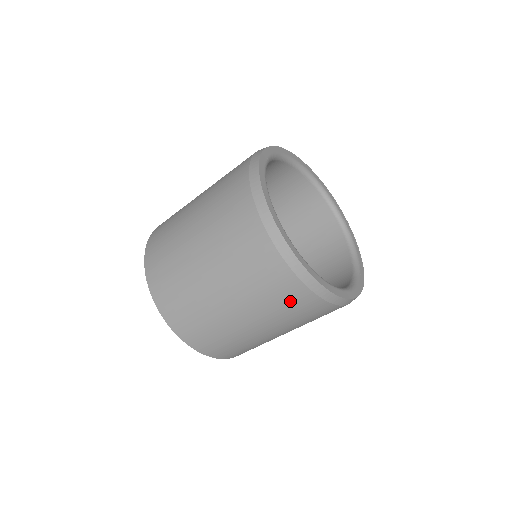
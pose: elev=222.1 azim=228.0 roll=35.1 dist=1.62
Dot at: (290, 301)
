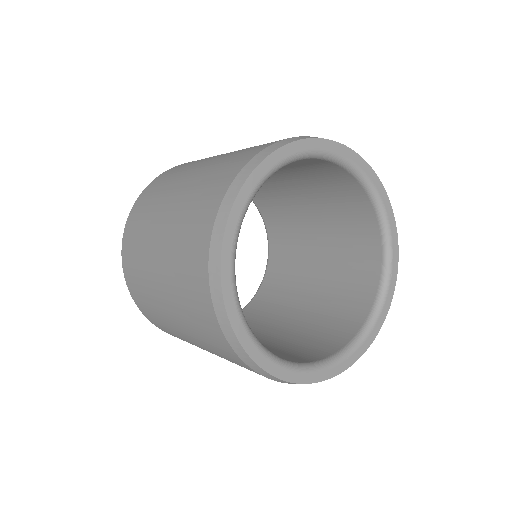
Dot at: (209, 335)
